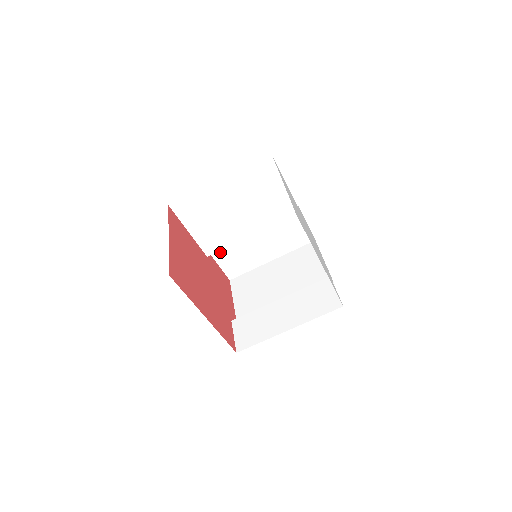
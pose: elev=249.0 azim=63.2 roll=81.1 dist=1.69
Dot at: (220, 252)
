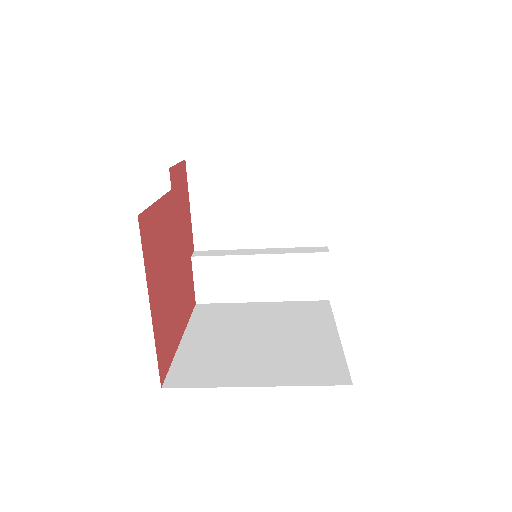
Dot at: occluded
